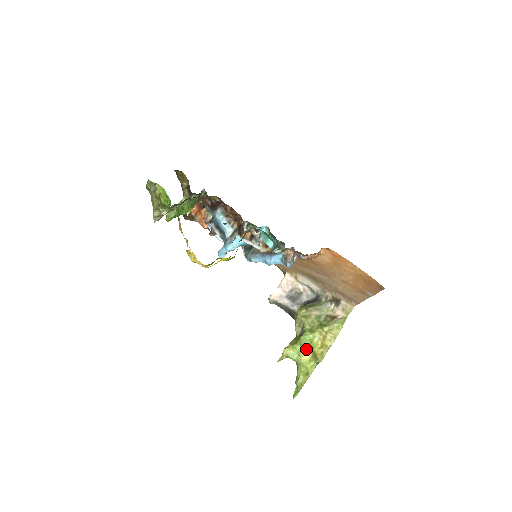
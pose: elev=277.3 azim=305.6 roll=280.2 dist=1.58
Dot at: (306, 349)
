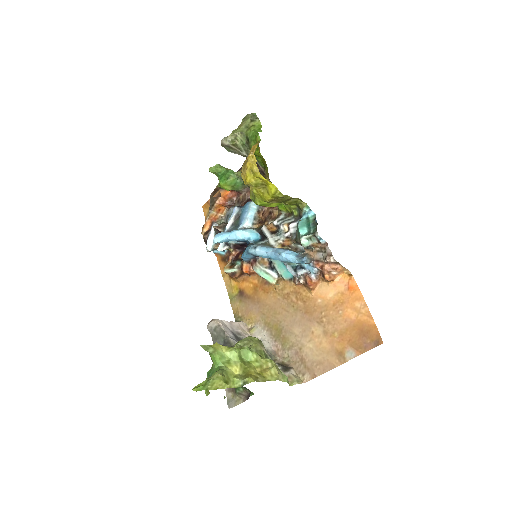
Dot at: (240, 363)
